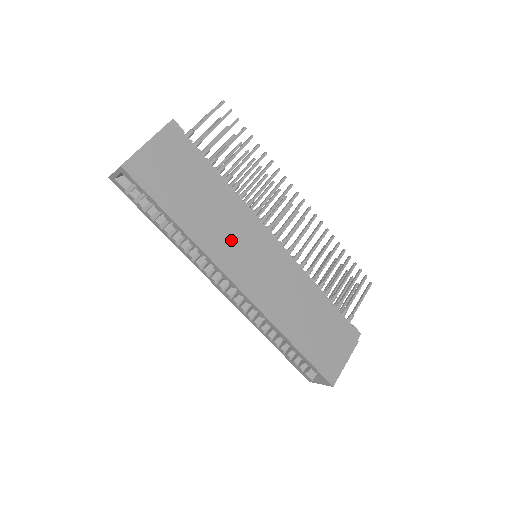
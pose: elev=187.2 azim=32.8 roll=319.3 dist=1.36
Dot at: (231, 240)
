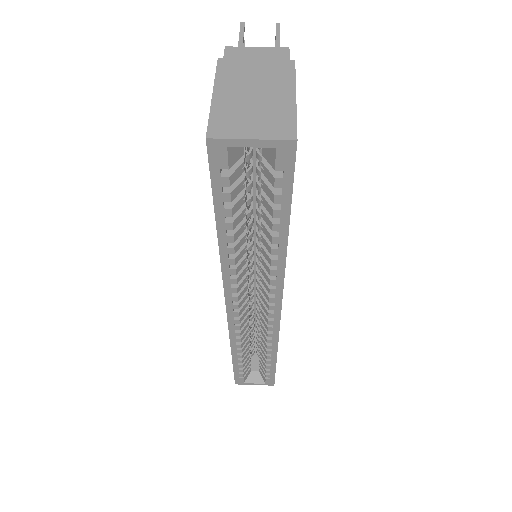
Dot at: occluded
